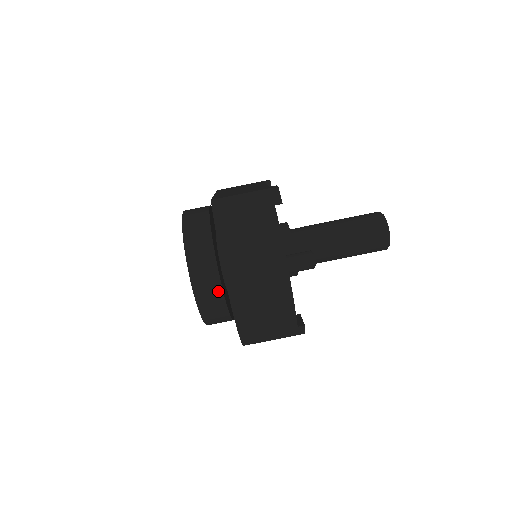
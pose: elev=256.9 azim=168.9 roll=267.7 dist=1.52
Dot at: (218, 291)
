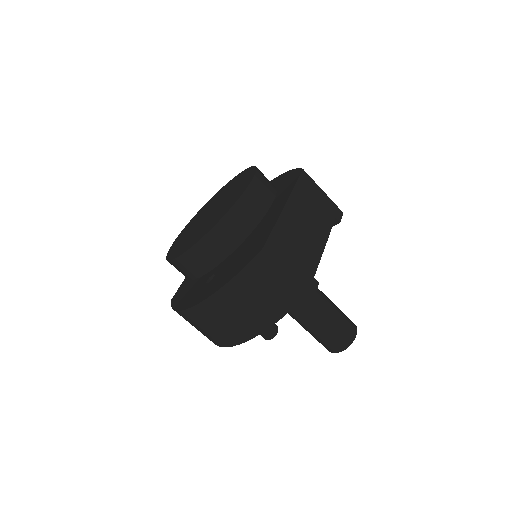
Dot at: (194, 275)
